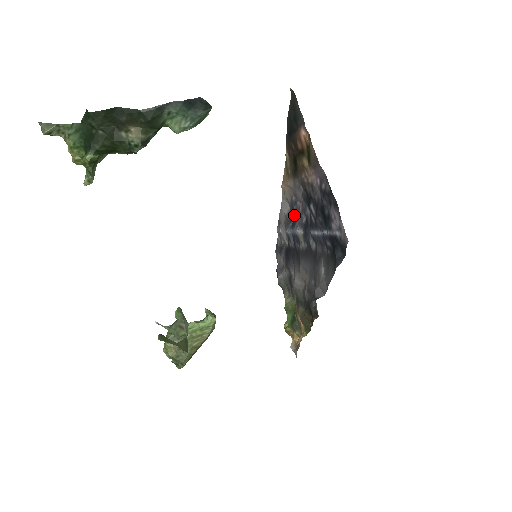
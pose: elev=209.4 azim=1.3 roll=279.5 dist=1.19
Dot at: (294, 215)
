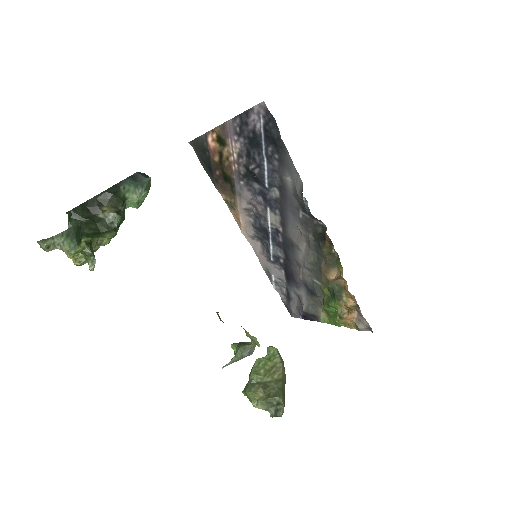
Dot at: (262, 228)
